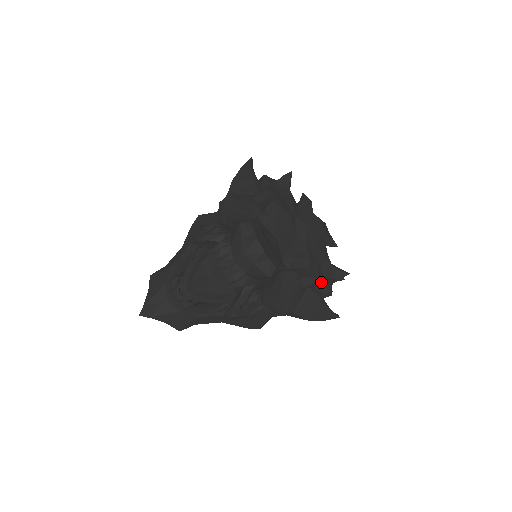
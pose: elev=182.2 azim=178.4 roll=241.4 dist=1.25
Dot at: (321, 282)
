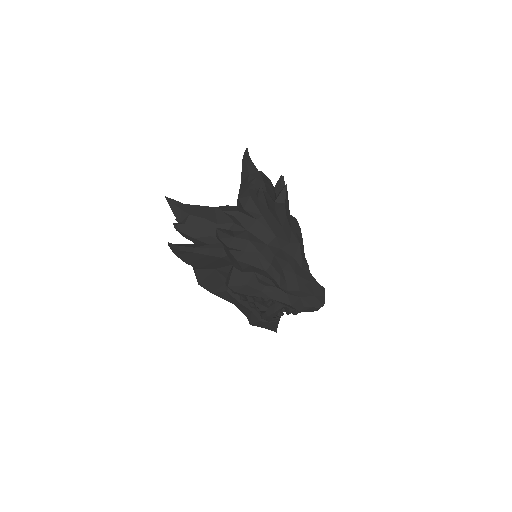
Dot at: (297, 221)
